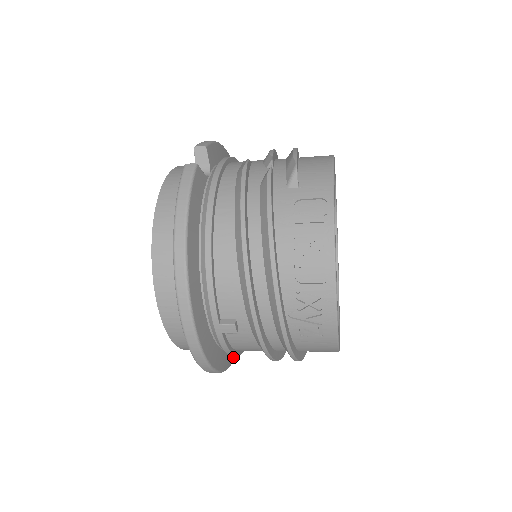
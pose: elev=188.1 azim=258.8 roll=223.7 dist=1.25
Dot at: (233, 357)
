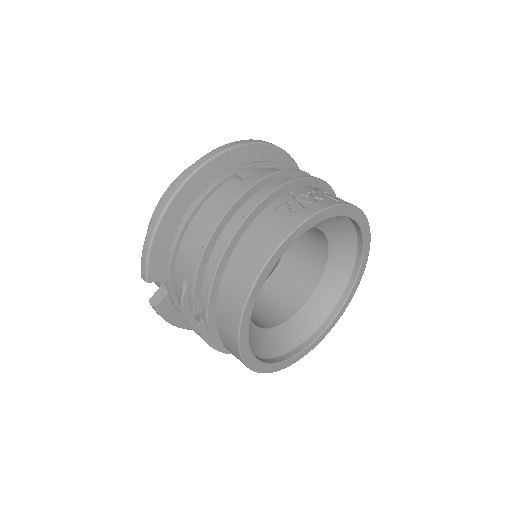
Dot at: occluded
